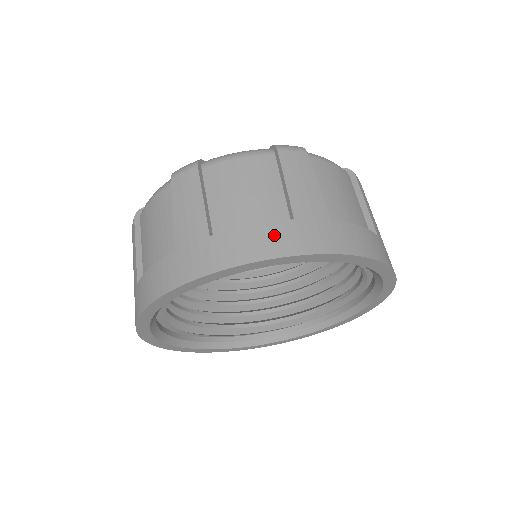
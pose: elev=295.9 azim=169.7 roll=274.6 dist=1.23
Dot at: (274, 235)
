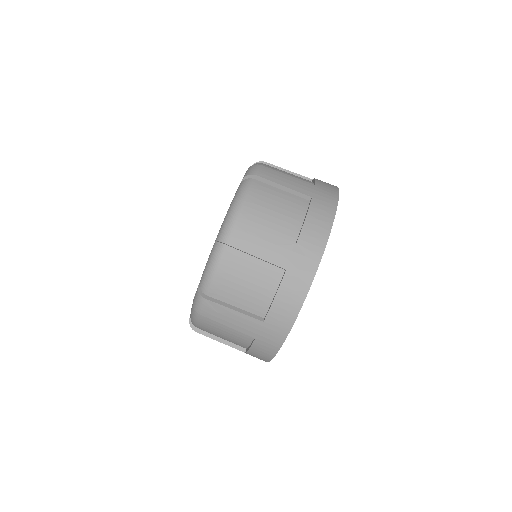
Dot at: (319, 211)
